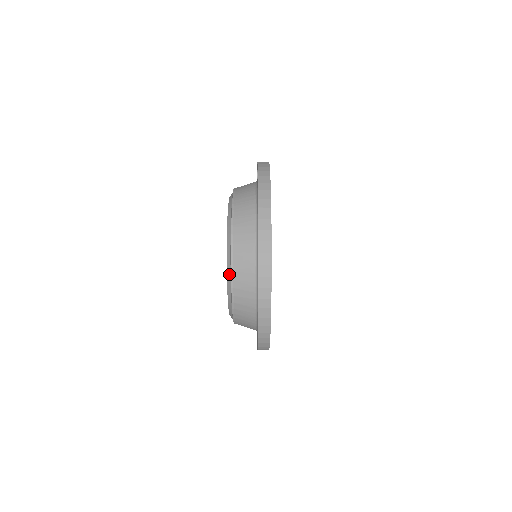
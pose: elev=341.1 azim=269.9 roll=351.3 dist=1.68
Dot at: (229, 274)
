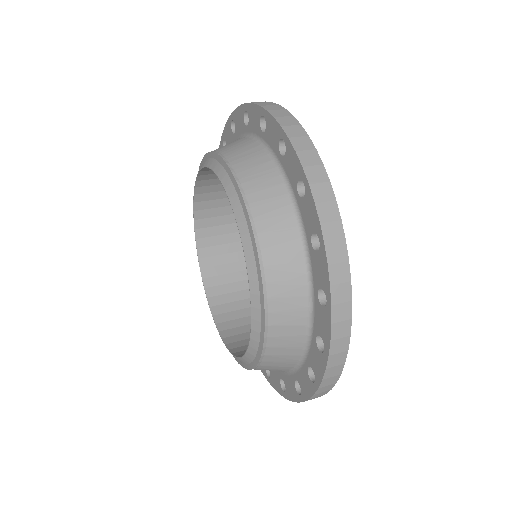
Dot at: (257, 304)
